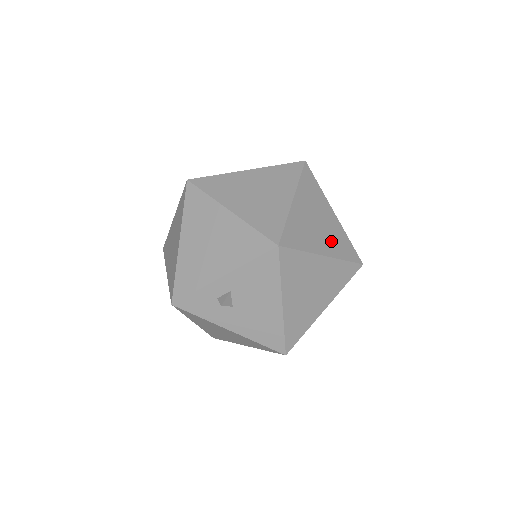
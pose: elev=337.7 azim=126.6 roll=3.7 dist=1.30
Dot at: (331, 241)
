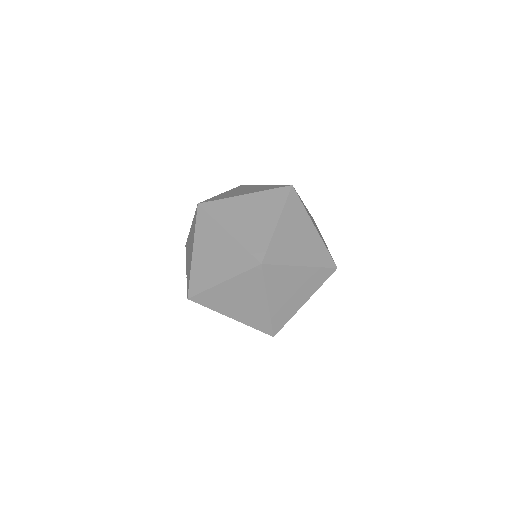
Dot at: (246, 314)
